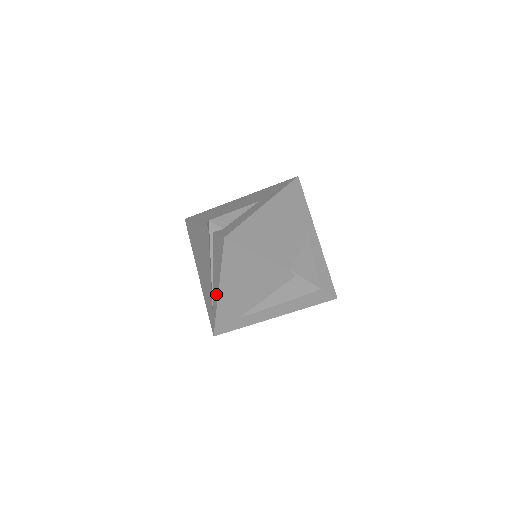
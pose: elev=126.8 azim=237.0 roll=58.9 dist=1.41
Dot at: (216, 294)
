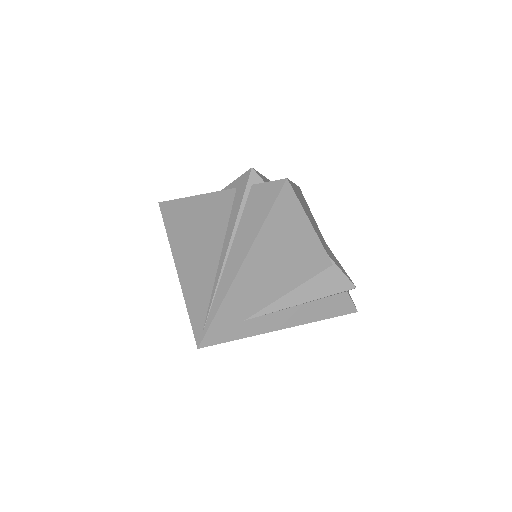
Dot at: (232, 272)
